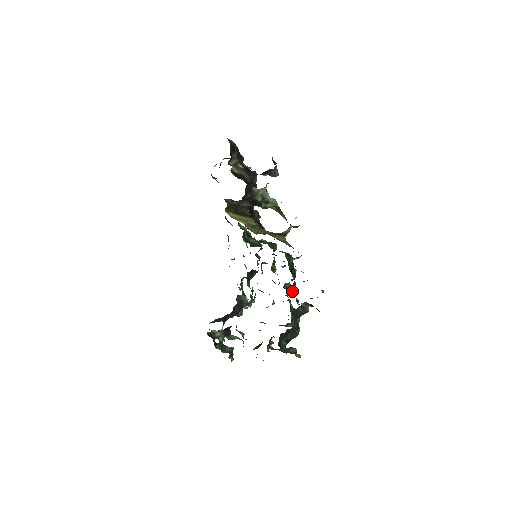
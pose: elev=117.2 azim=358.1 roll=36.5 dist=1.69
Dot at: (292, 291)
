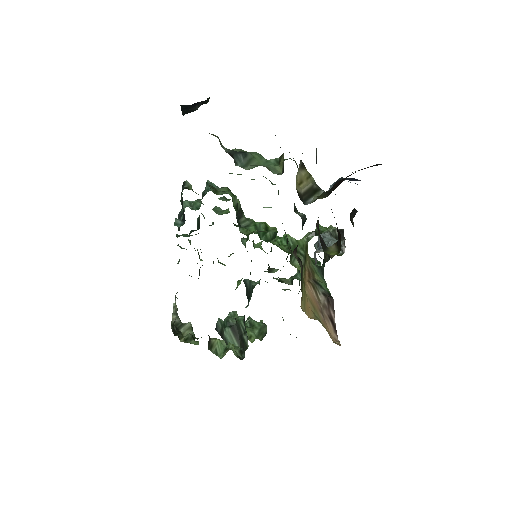
Dot at: (279, 279)
